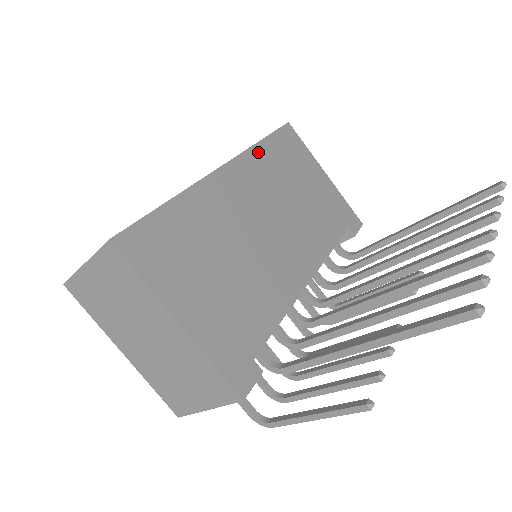
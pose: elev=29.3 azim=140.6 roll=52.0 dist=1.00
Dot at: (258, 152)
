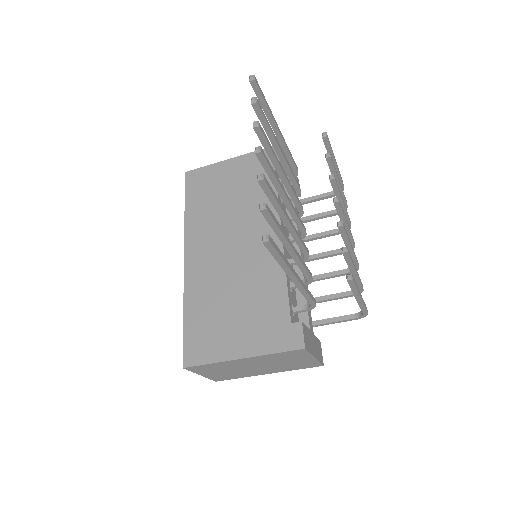
Dot at: (190, 220)
